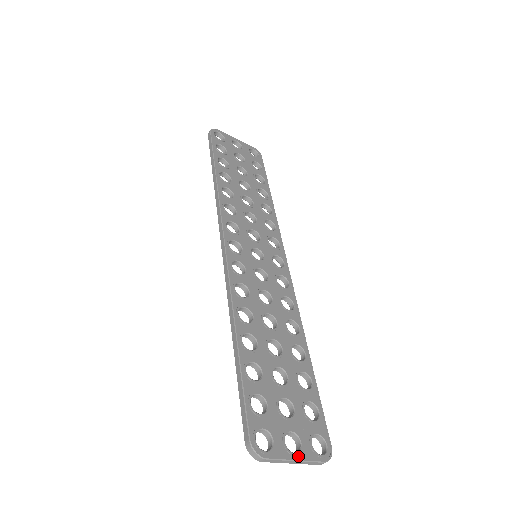
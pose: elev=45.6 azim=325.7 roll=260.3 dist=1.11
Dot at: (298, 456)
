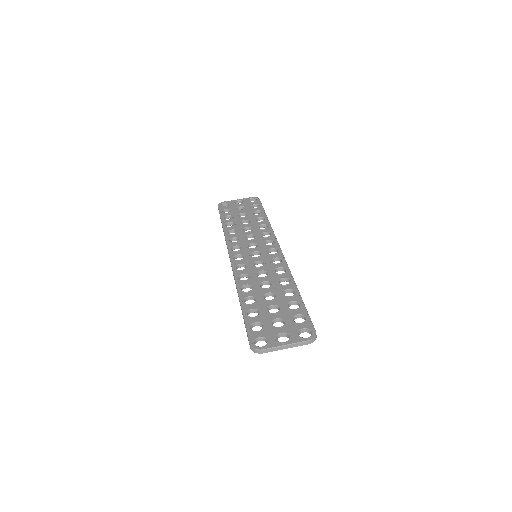
Dot at: (287, 343)
